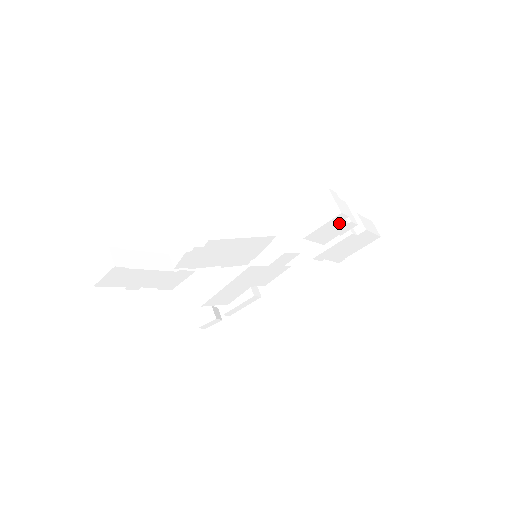
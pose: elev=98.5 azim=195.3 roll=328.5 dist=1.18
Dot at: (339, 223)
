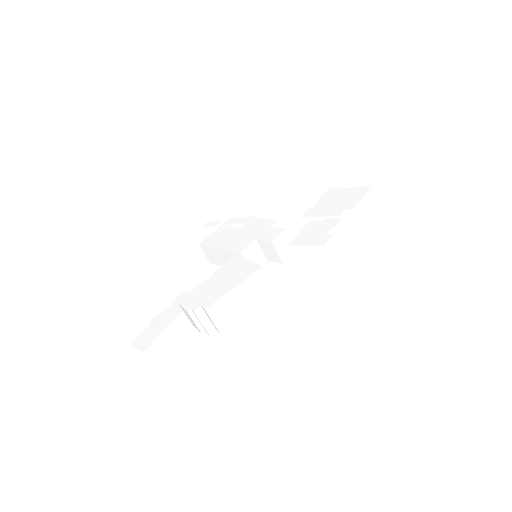
Dot at: occluded
